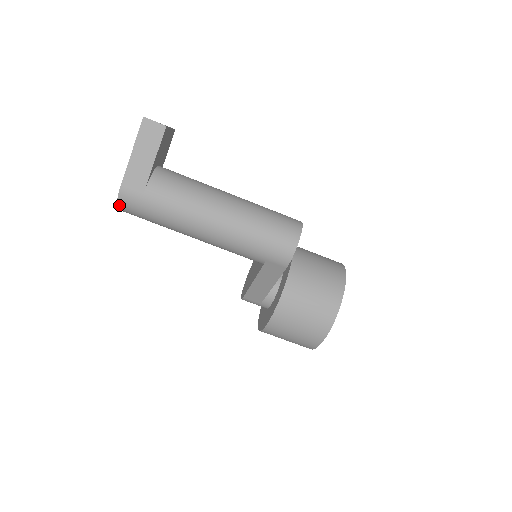
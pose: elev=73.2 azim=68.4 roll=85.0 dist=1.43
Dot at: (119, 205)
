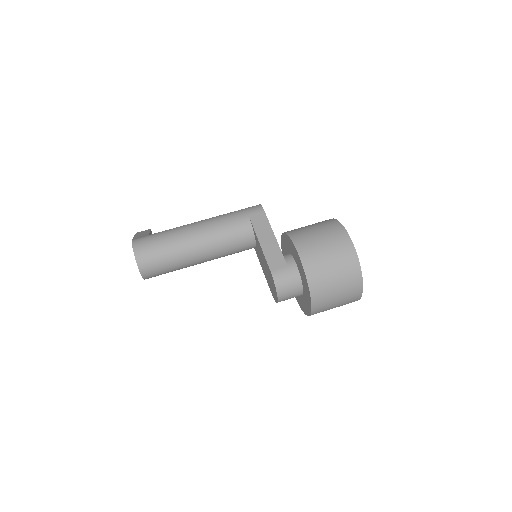
Dot at: (134, 248)
